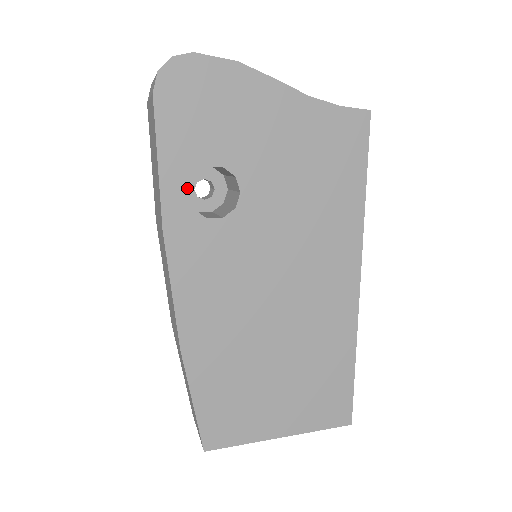
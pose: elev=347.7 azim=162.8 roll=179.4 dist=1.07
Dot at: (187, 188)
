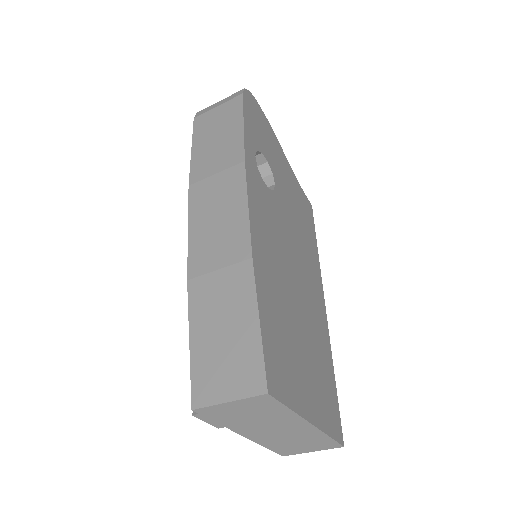
Dot at: (255, 153)
